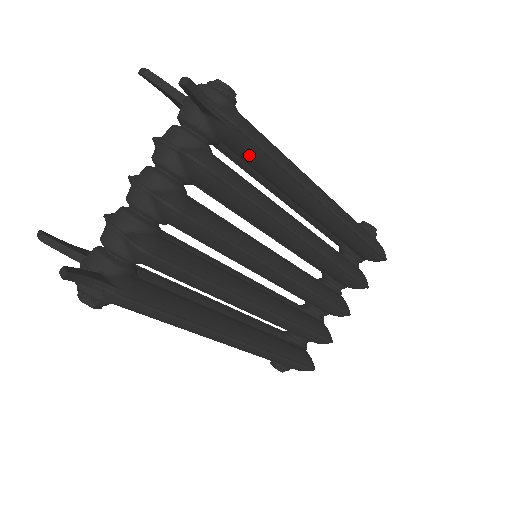
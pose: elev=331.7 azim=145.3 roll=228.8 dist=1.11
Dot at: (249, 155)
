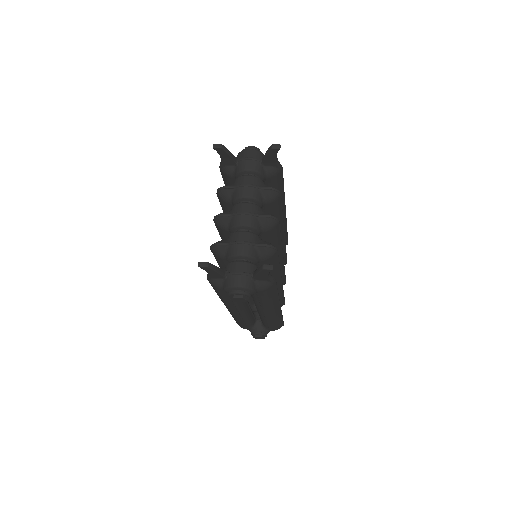
Dot at: (276, 186)
